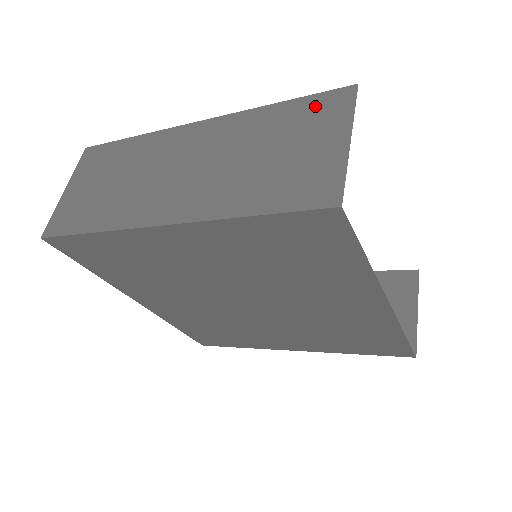
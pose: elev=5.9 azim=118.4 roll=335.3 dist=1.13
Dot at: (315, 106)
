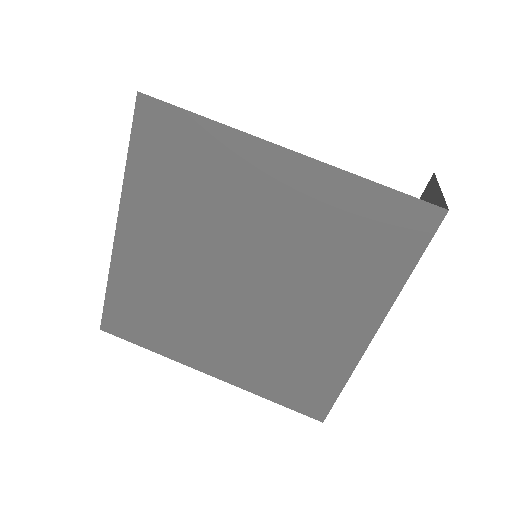
Dot at: occluded
